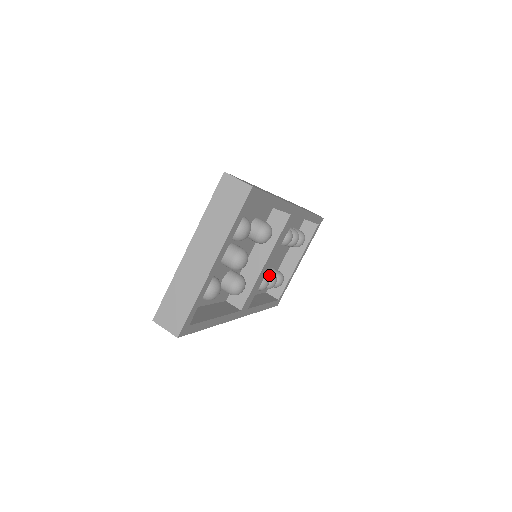
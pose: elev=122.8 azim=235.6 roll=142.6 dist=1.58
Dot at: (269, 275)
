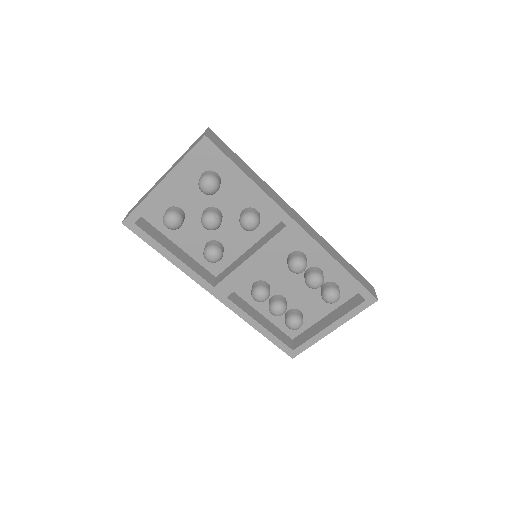
Dot at: (277, 300)
